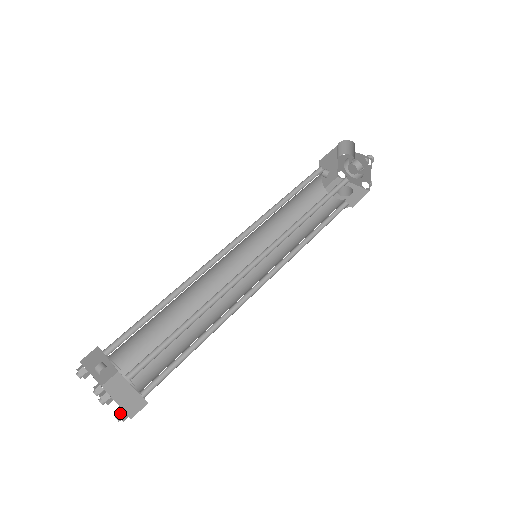
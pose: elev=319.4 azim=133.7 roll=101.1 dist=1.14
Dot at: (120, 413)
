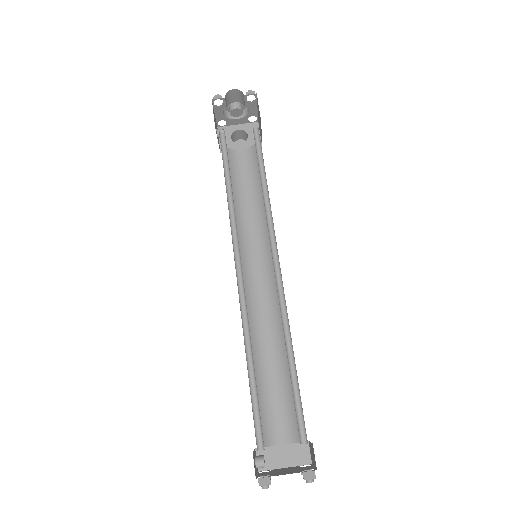
Dot at: (307, 470)
